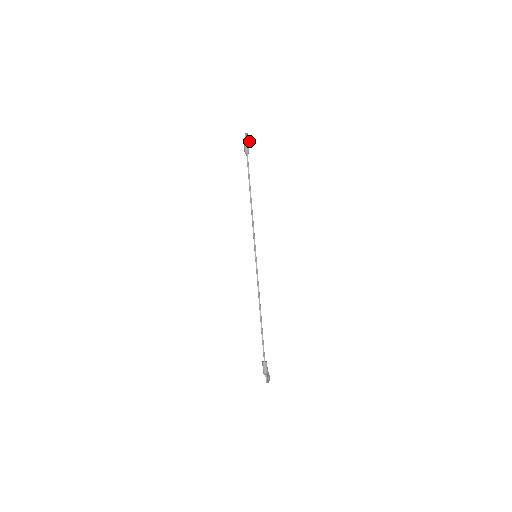
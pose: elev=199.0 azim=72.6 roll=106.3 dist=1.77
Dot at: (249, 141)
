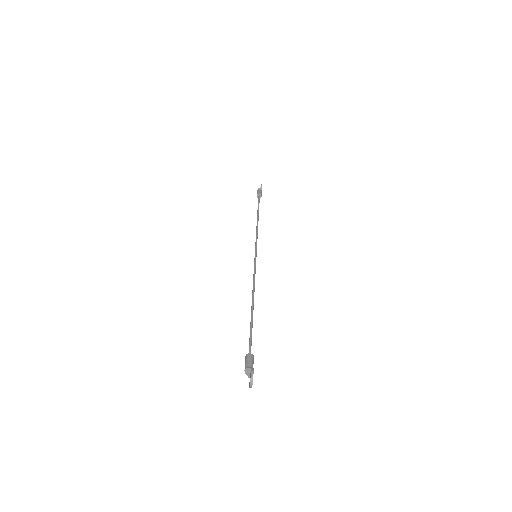
Dot at: occluded
